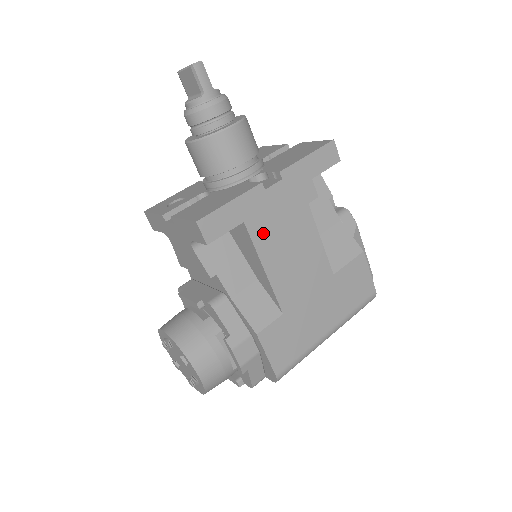
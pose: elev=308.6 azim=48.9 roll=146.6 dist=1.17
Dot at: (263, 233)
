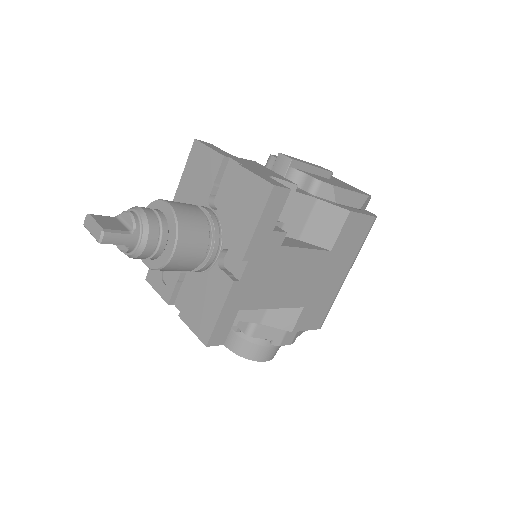
Dot at: (258, 298)
